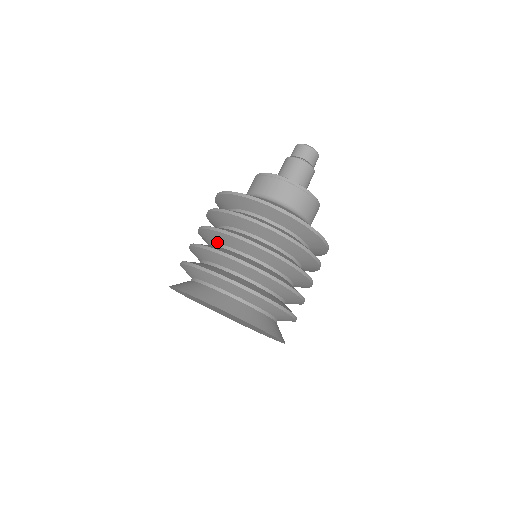
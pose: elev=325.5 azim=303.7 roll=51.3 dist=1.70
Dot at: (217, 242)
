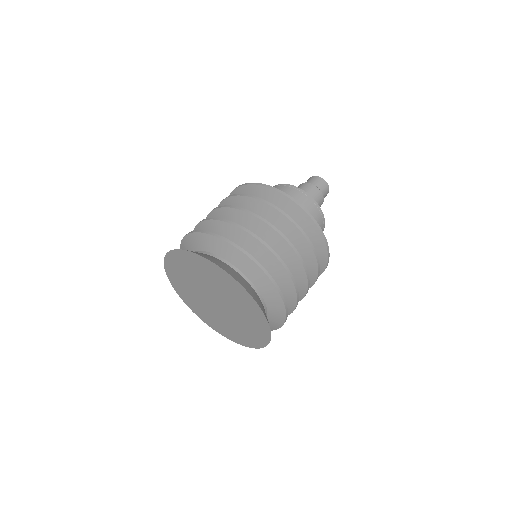
Dot at: occluded
